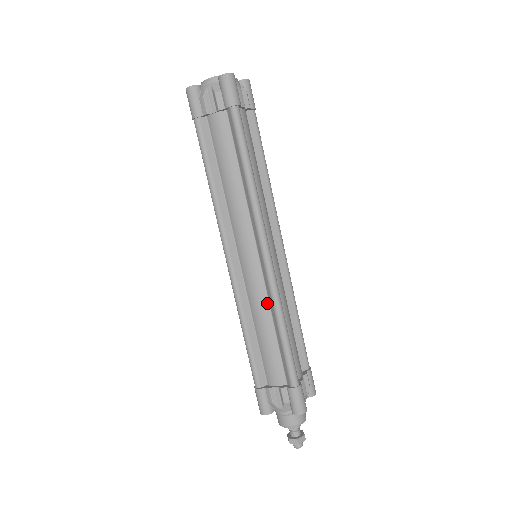
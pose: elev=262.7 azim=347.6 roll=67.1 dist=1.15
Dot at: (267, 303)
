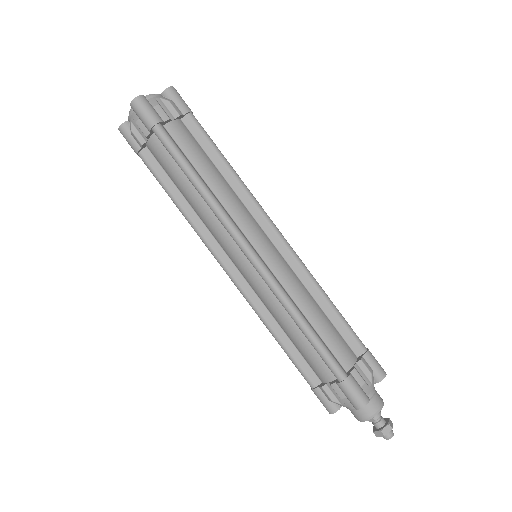
Dot at: (278, 302)
